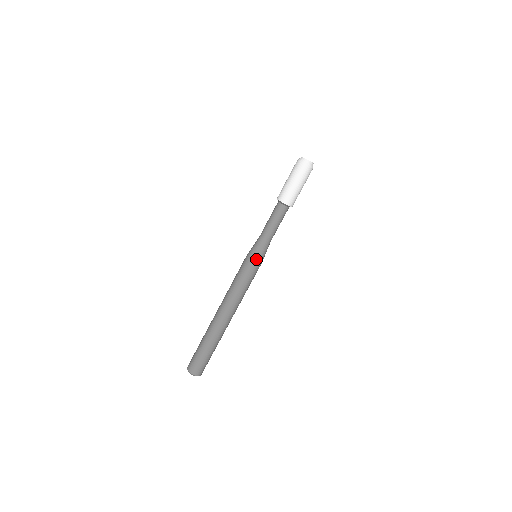
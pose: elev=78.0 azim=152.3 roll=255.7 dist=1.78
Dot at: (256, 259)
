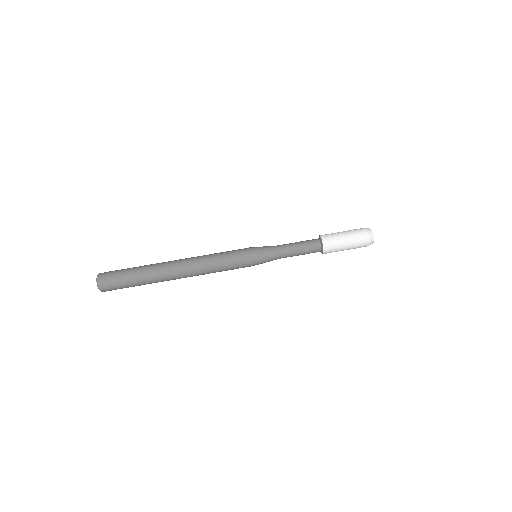
Dot at: (255, 256)
